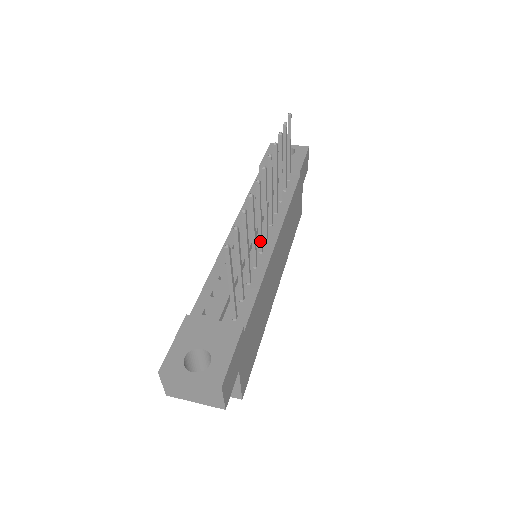
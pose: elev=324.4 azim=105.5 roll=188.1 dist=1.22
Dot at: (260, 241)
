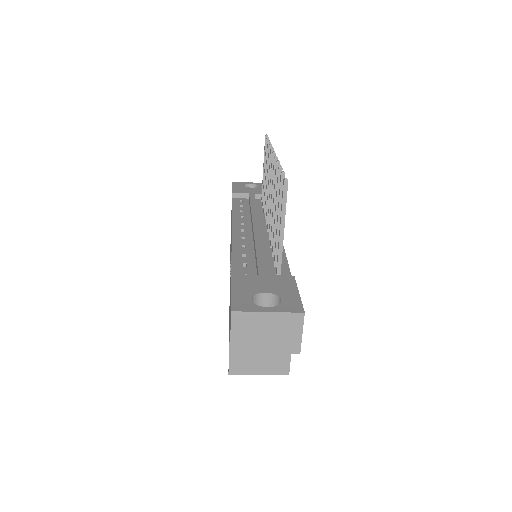
Dot at: occluded
